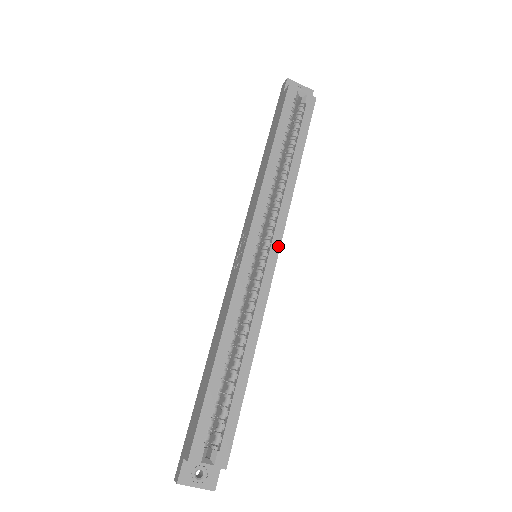
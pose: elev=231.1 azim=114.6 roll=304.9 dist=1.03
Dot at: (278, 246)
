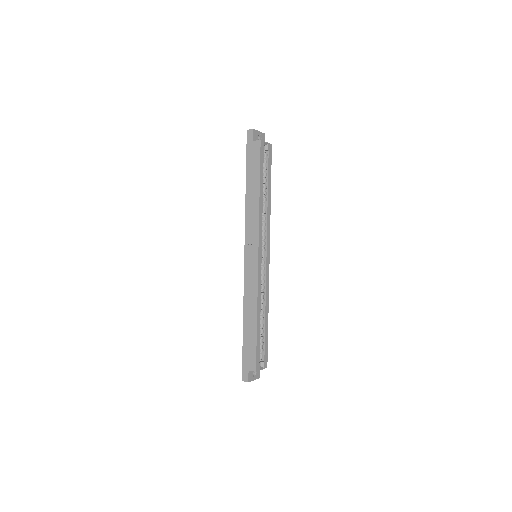
Dot at: (269, 249)
